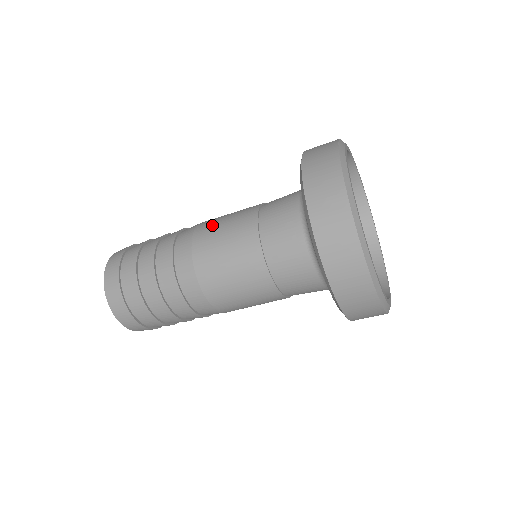
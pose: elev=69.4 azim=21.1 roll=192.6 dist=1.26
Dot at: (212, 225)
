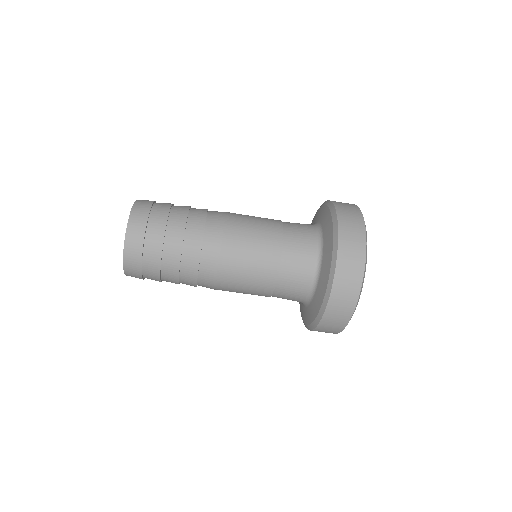
Dot at: (242, 227)
